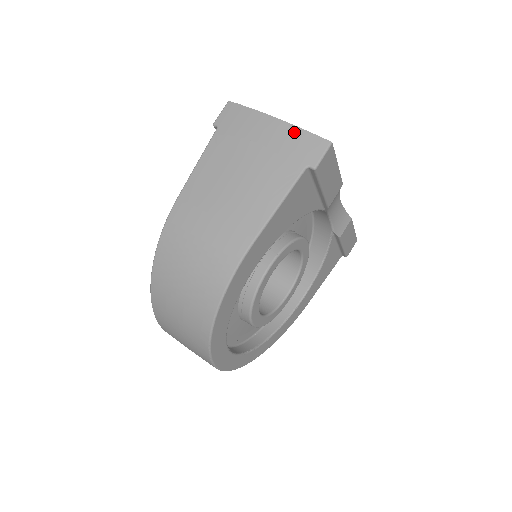
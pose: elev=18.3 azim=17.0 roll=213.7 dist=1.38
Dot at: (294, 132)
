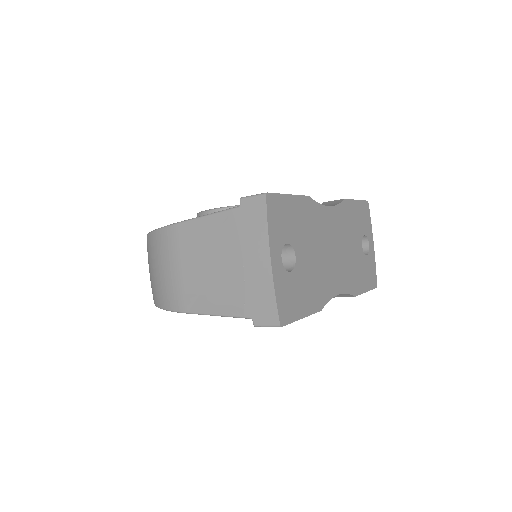
Dot at: (268, 288)
